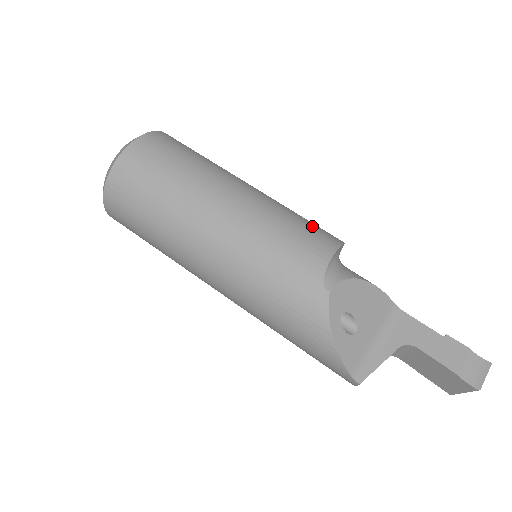
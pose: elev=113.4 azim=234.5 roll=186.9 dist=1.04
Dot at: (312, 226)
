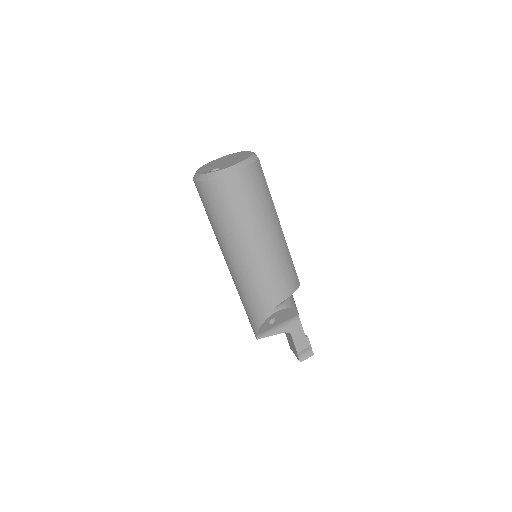
Dot at: (292, 272)
